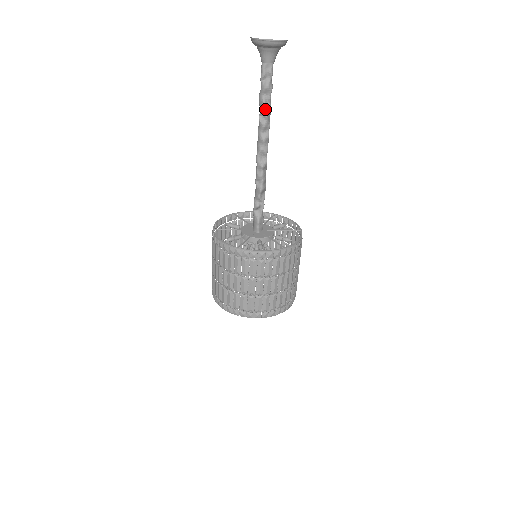
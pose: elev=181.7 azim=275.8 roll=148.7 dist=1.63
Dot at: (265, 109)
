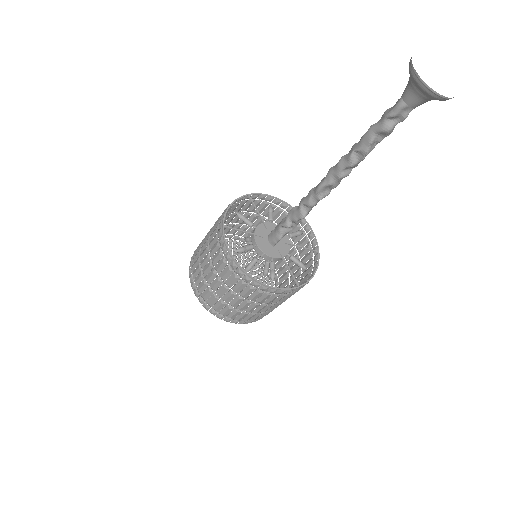
Dot at: (367, 151)
